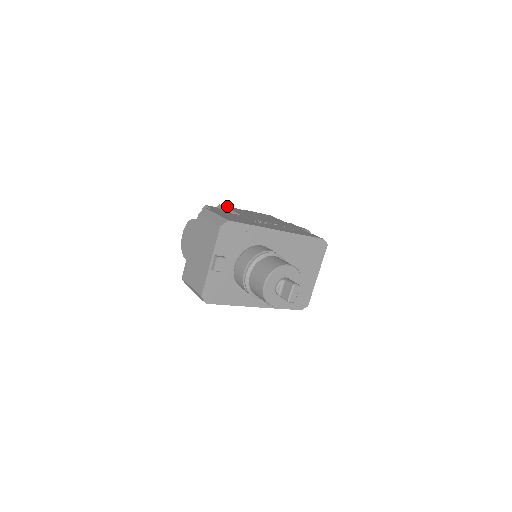
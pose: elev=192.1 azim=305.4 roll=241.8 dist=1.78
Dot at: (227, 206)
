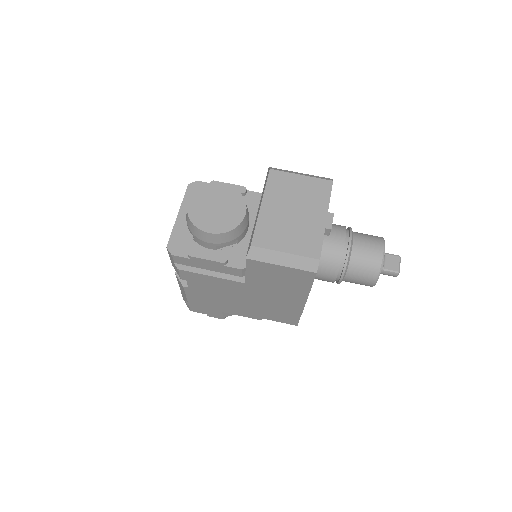
Dot at: occluded
